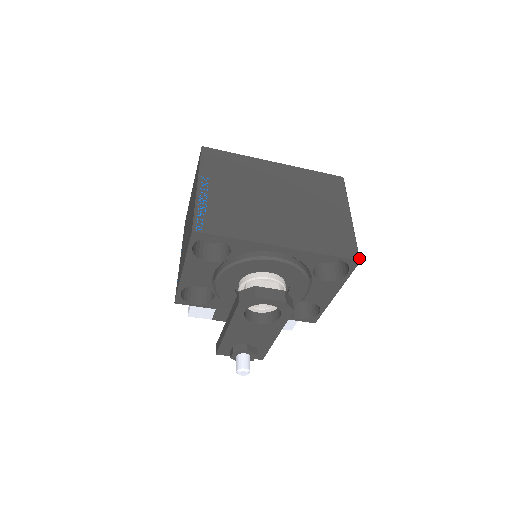
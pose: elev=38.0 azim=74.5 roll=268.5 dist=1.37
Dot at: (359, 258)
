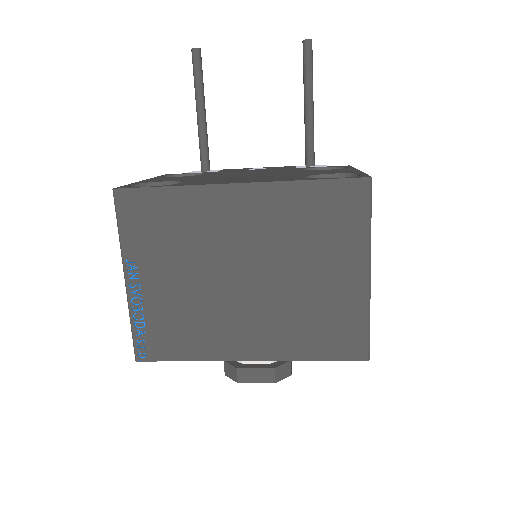
Dot at: (368, 357)
